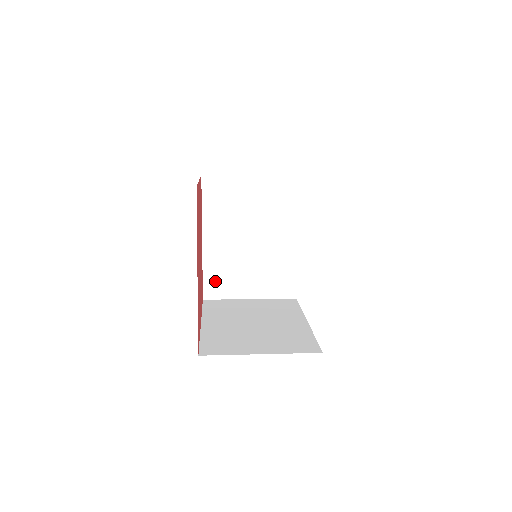
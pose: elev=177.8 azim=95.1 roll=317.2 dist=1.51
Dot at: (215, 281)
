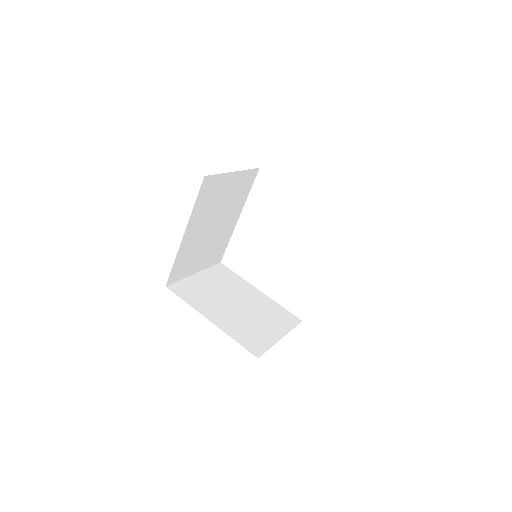
Dot at: (179, 267)
